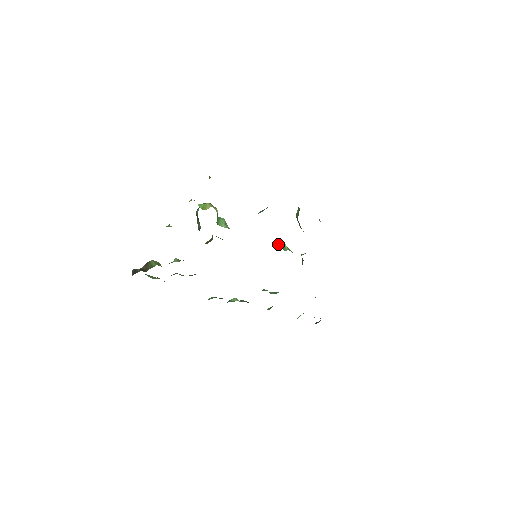
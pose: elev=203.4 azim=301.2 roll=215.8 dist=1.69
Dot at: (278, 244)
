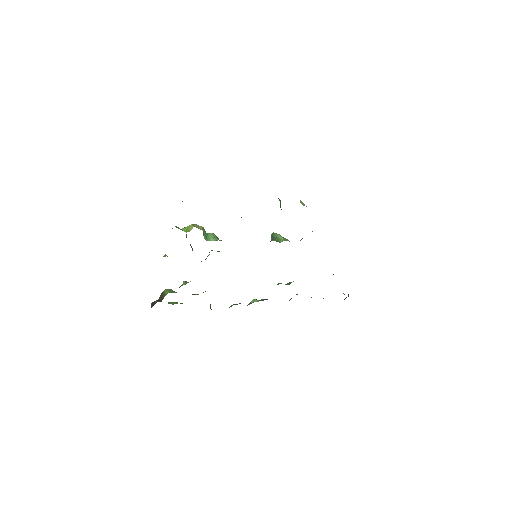
Dot at: (273, 238)
